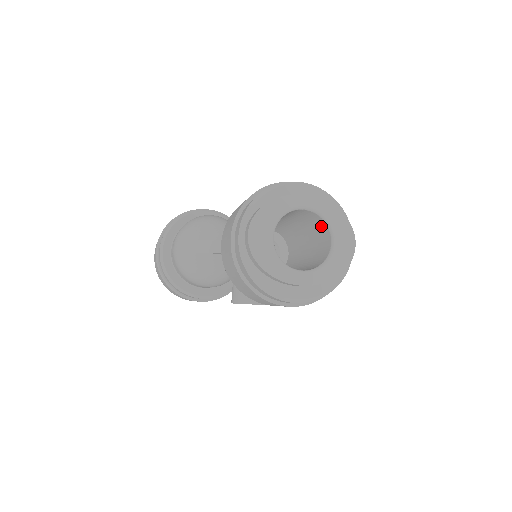
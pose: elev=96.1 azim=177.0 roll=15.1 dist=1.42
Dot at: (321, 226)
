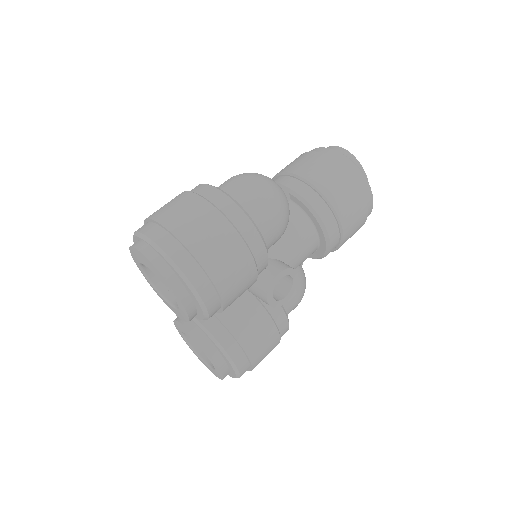
Dot at: occluded
